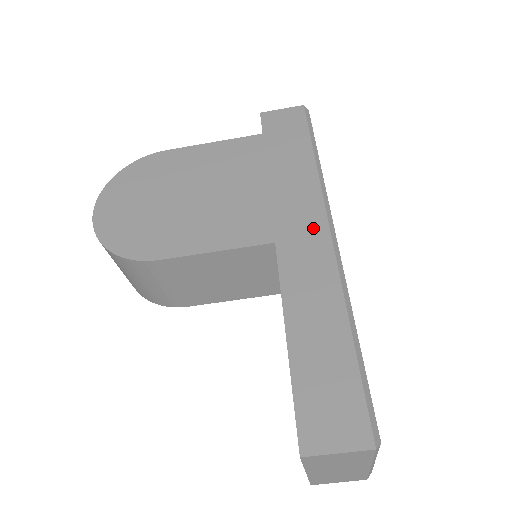
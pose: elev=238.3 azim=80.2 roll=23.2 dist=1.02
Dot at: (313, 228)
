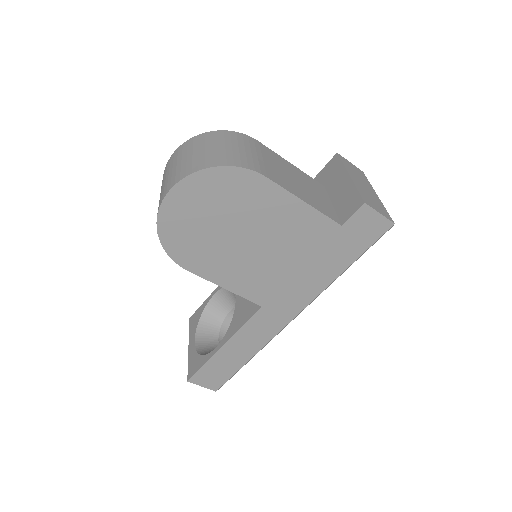
Dot at: (288, 313)
